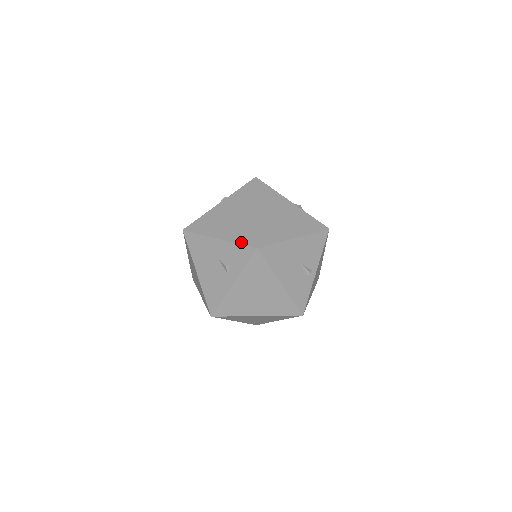
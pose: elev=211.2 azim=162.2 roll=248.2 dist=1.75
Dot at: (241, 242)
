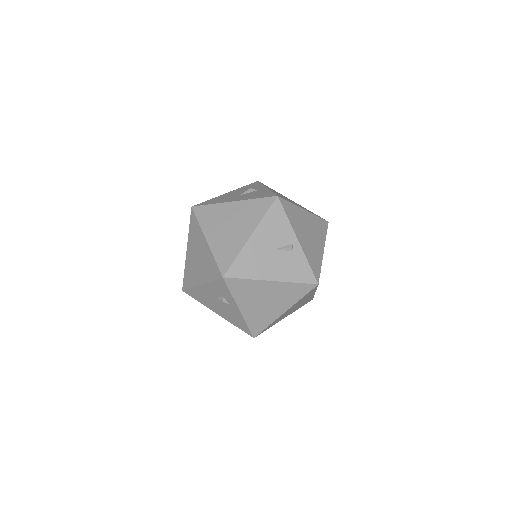
Dot at: (212, 278)
